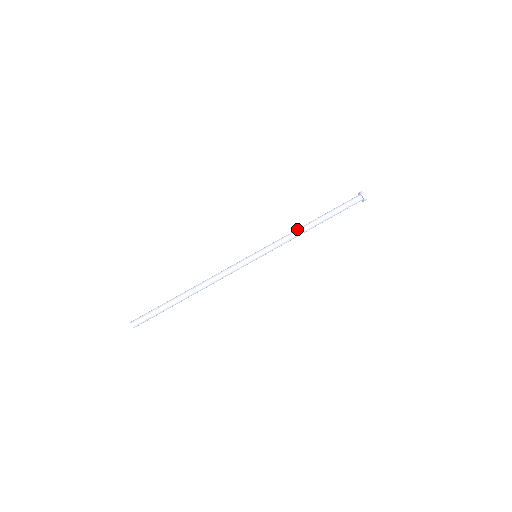
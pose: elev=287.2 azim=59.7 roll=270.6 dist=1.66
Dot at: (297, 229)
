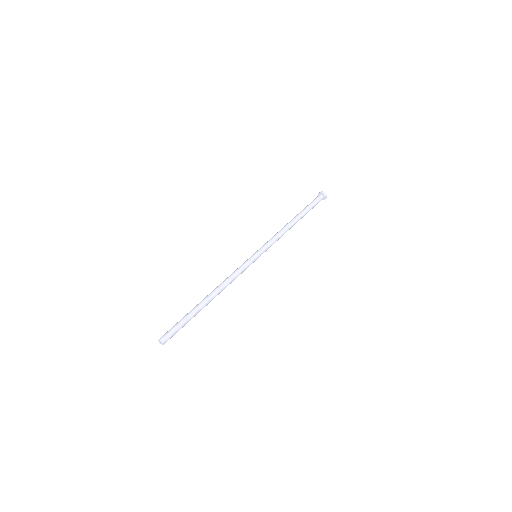
Dot at: occluded
